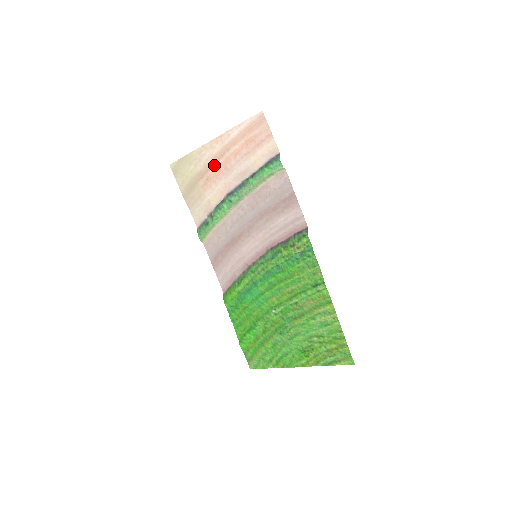
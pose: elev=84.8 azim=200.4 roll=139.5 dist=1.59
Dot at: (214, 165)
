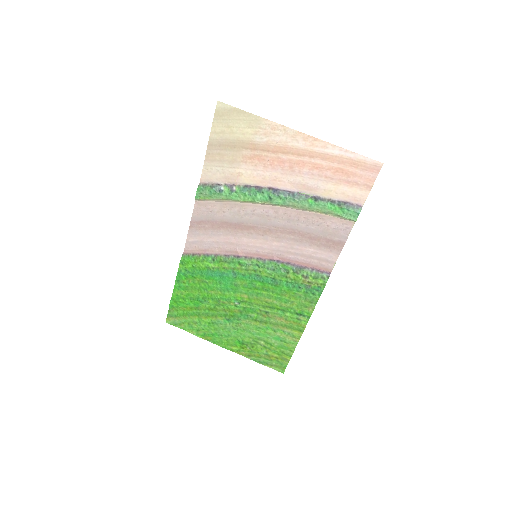
Dot at: (280, 153)
